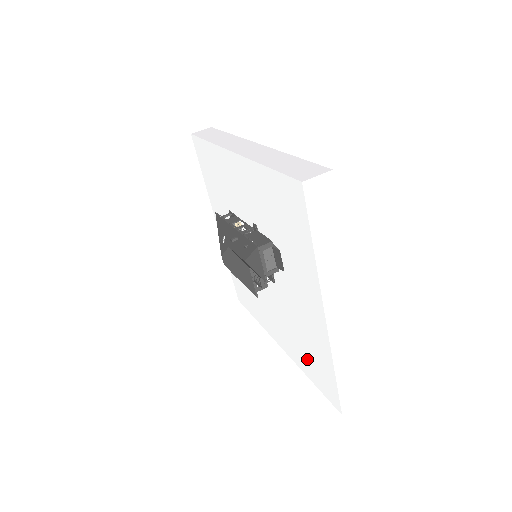
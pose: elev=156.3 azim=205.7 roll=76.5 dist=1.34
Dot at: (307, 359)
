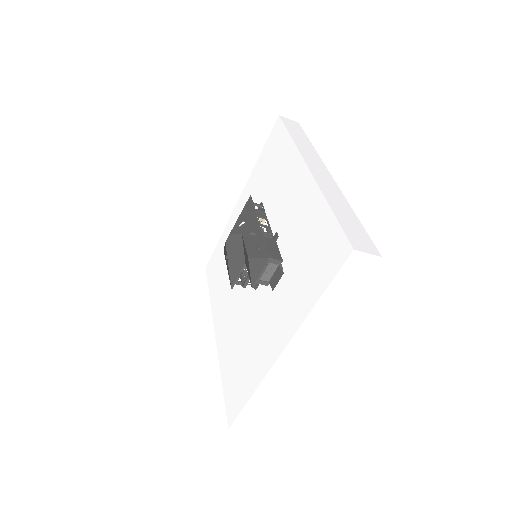
Dot at: (233, 365)
